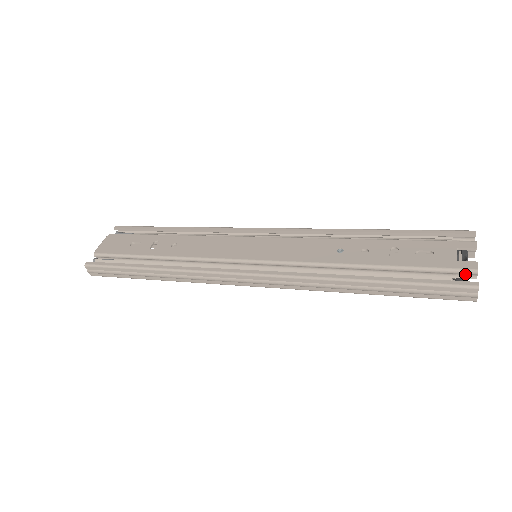
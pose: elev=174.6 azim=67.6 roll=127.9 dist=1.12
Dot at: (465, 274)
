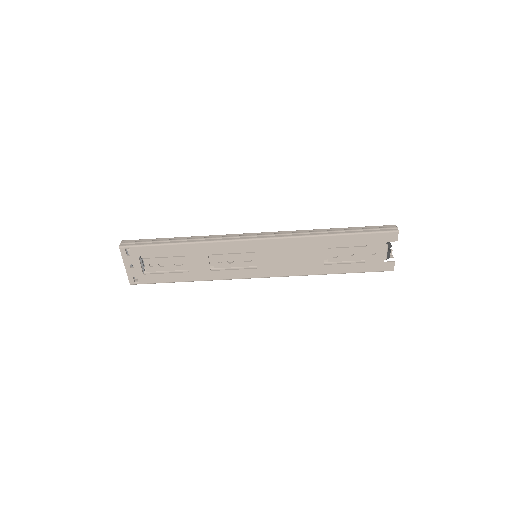
Dot at: occluded
